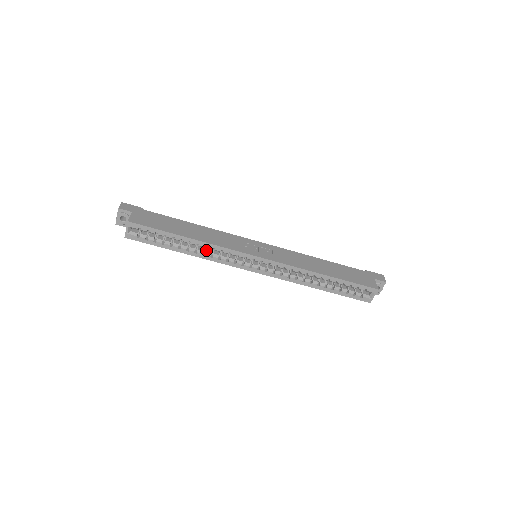
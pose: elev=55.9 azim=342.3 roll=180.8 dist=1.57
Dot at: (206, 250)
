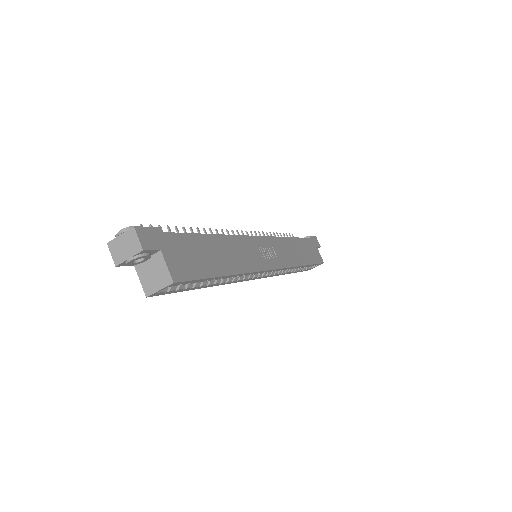
Dot at: occluded
